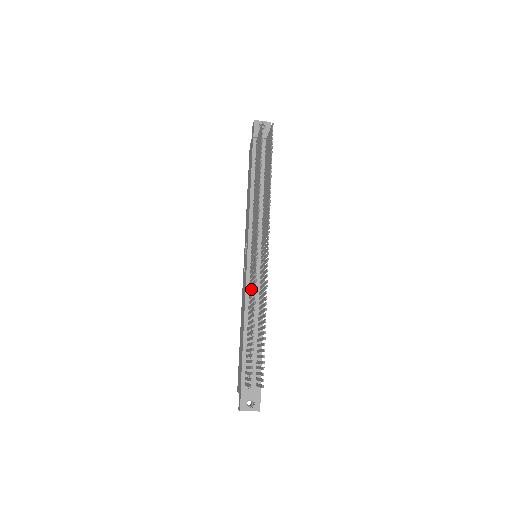
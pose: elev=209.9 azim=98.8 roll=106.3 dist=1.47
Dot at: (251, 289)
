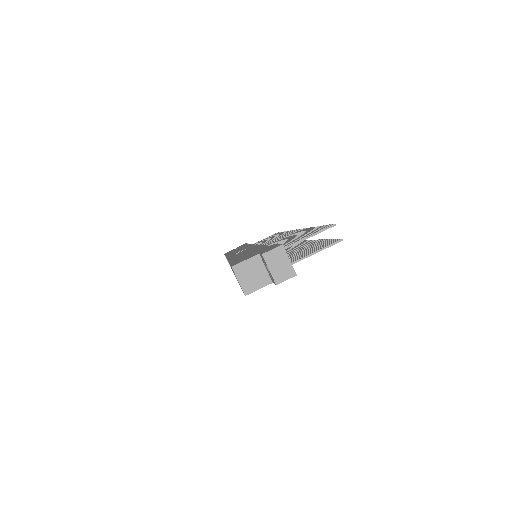
Dot at: occluded
